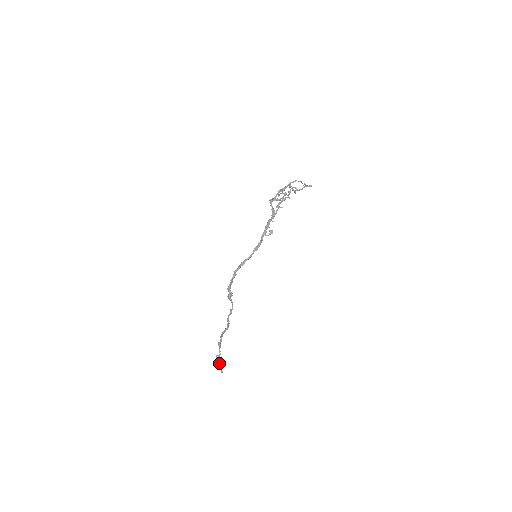
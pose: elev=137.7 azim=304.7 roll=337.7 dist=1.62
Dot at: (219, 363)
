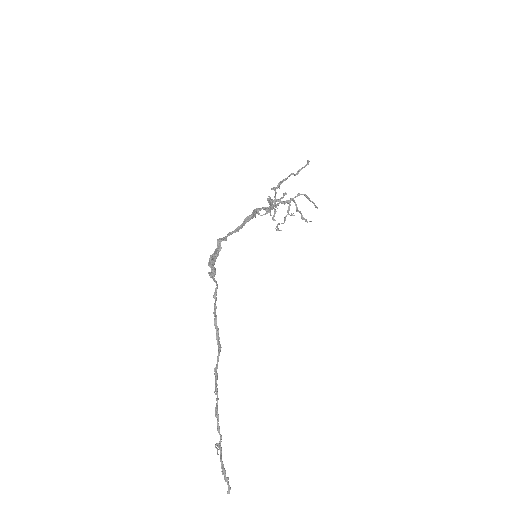
Dot at: (221, 464)
